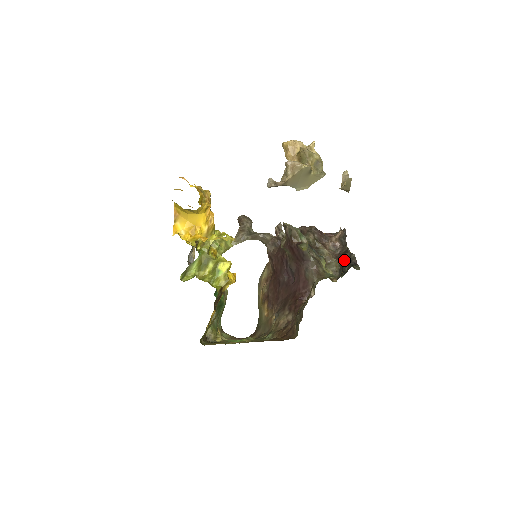
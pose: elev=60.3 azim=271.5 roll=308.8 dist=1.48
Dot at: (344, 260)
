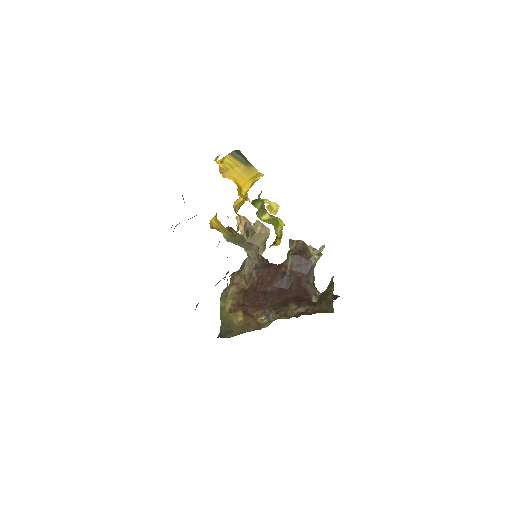
Dot at: occluded
